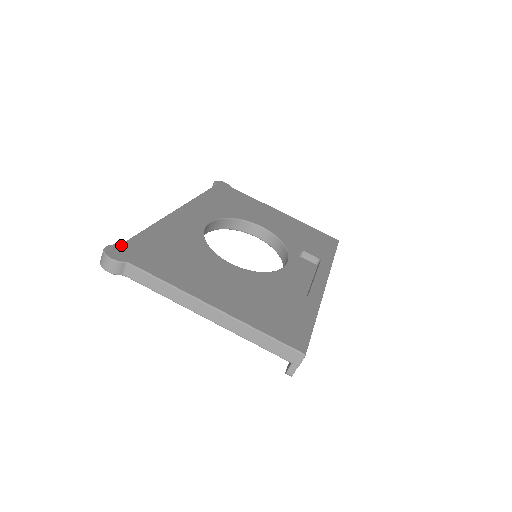
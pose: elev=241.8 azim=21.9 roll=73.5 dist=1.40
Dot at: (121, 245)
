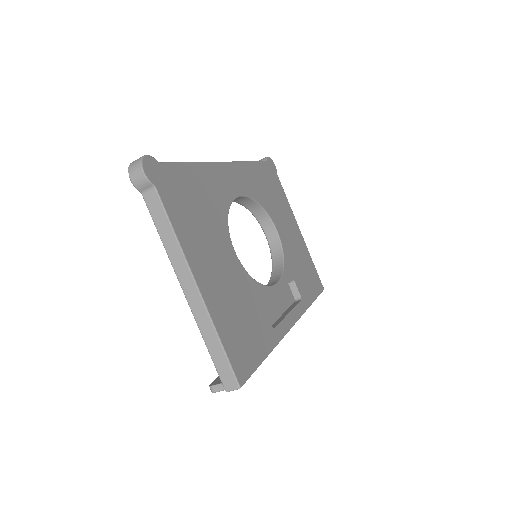
Dot at: (160, 164)
